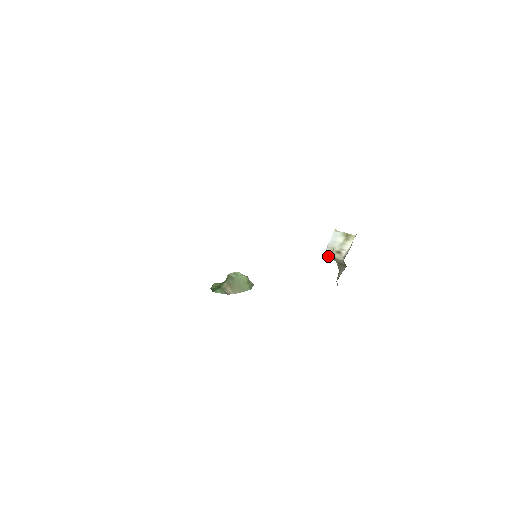
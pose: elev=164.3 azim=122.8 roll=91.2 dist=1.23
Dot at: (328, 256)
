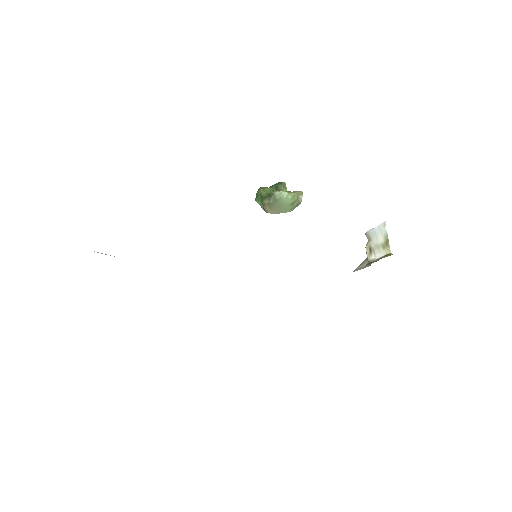
Dot at: occluded
